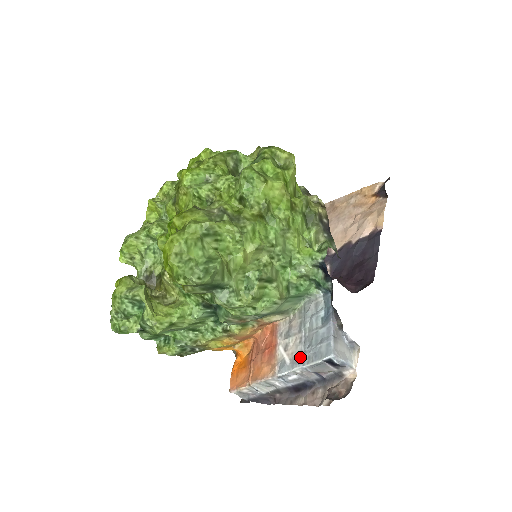
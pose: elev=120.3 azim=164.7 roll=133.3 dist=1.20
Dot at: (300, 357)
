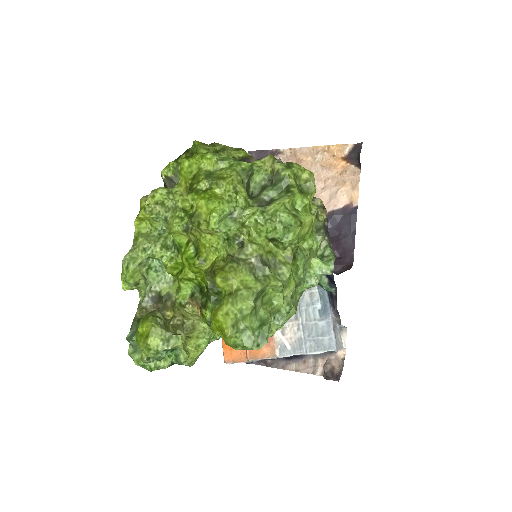
Dot at: (302, 345)
